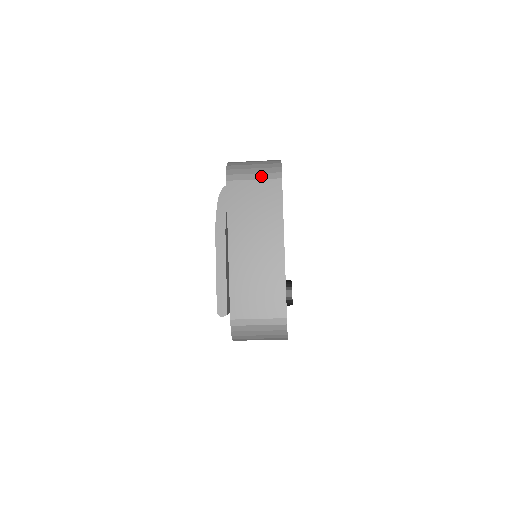
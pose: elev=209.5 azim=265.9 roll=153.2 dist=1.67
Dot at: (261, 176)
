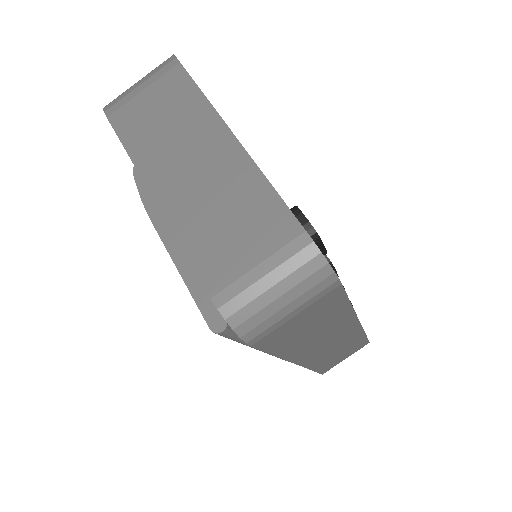
Dot at: (151, 80)
